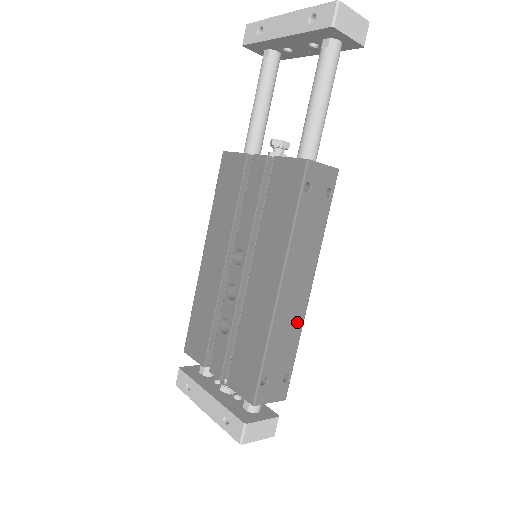
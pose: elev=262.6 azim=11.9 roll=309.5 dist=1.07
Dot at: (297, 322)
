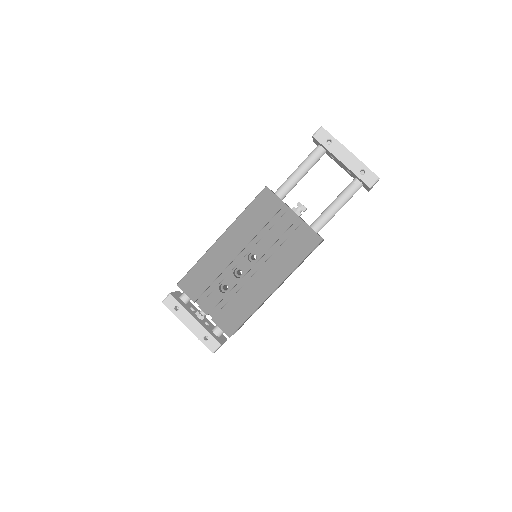
Dot at: occluded
